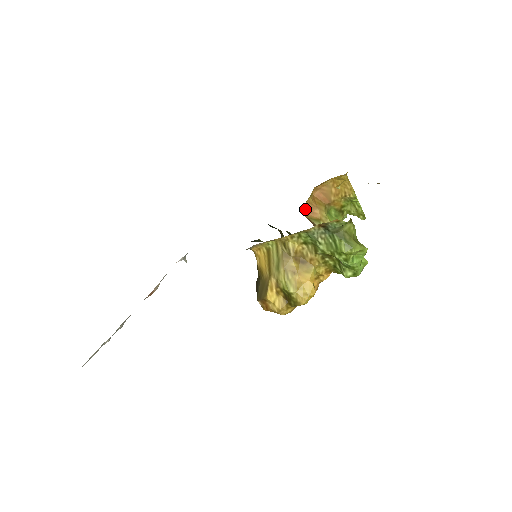
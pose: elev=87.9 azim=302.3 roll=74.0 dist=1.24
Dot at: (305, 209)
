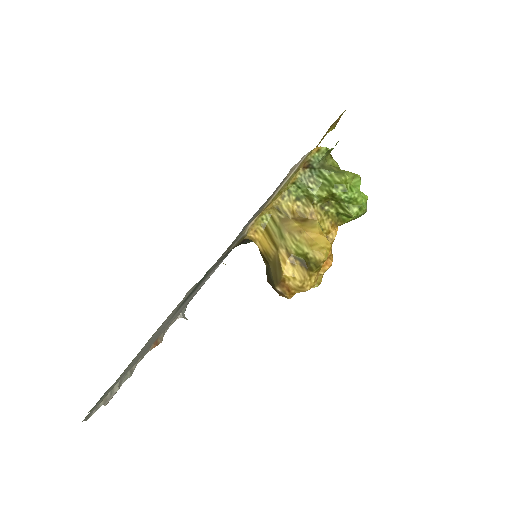
Dot at: occluded
